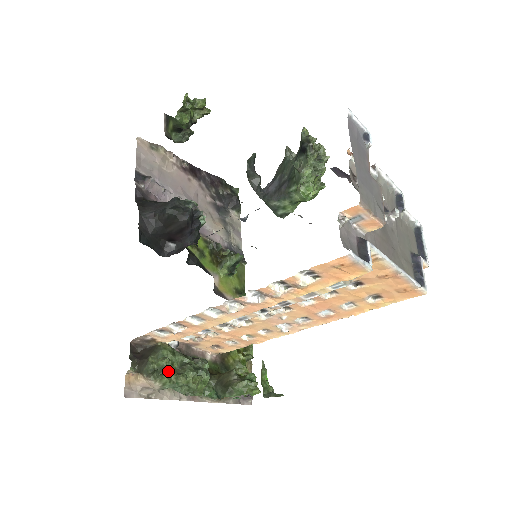
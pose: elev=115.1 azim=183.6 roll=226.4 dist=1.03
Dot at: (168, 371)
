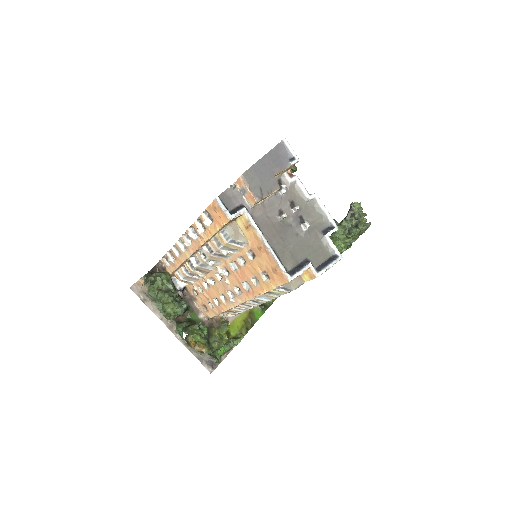
Dot at: (157, 285)
